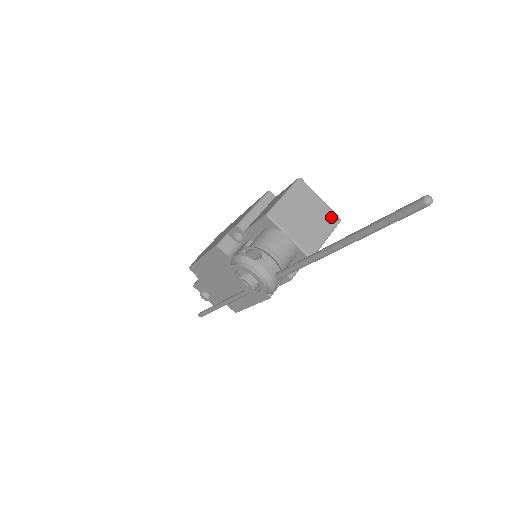
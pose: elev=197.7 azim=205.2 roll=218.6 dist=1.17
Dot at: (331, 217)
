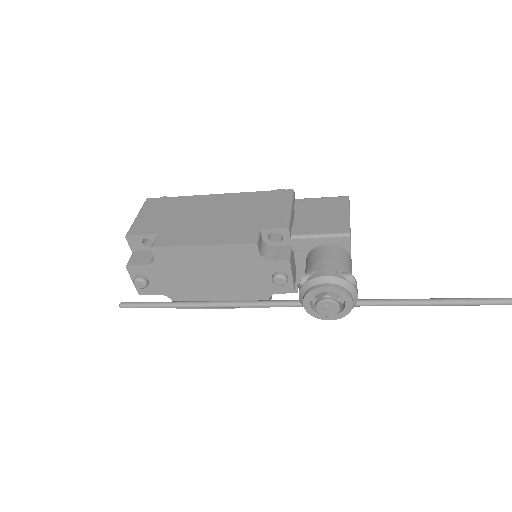
Dot at: occluded
